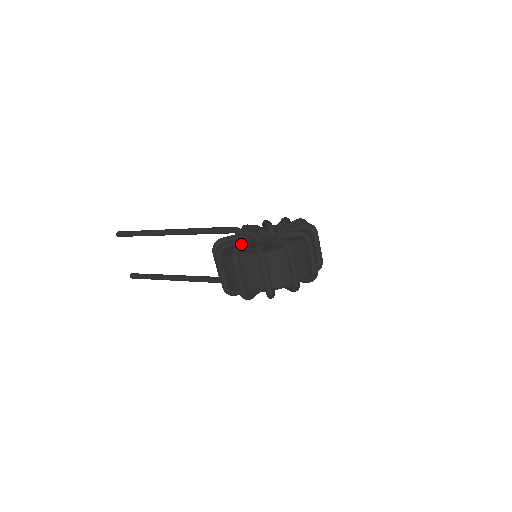
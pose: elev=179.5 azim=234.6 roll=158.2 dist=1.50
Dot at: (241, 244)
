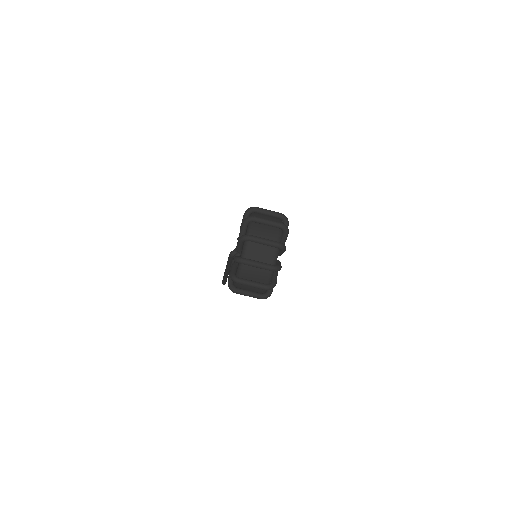
Dot at: occluded
